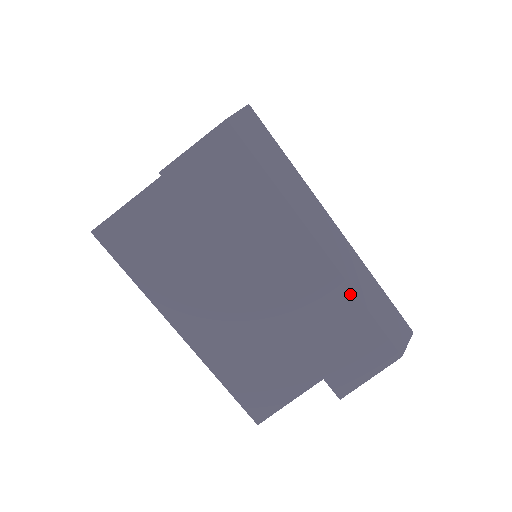
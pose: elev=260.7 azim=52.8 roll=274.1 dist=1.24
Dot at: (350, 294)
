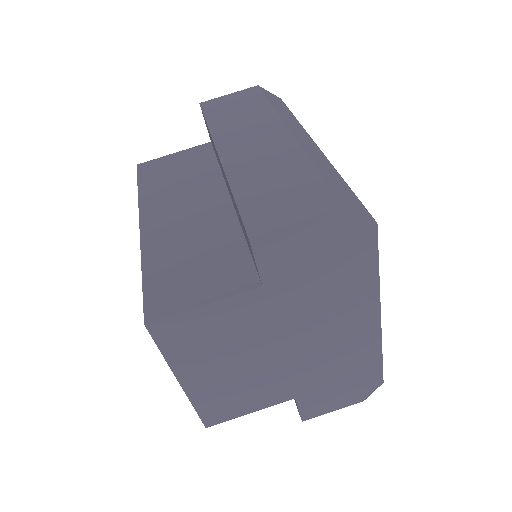
Dot at: (304, 158)
